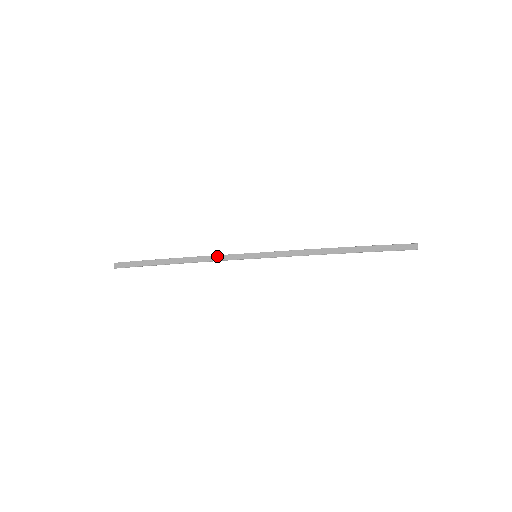
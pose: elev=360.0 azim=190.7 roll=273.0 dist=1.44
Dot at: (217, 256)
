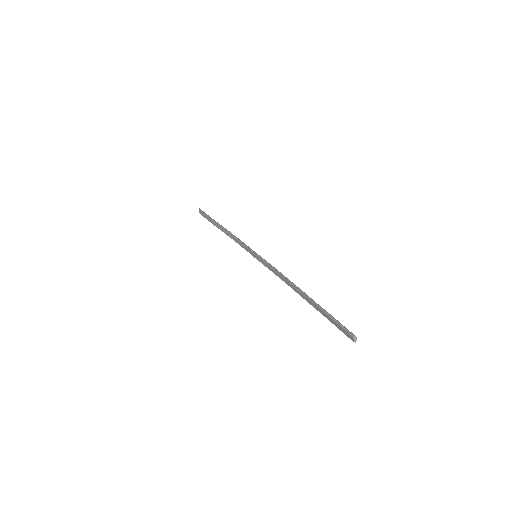
Dot at: (238, 240)
